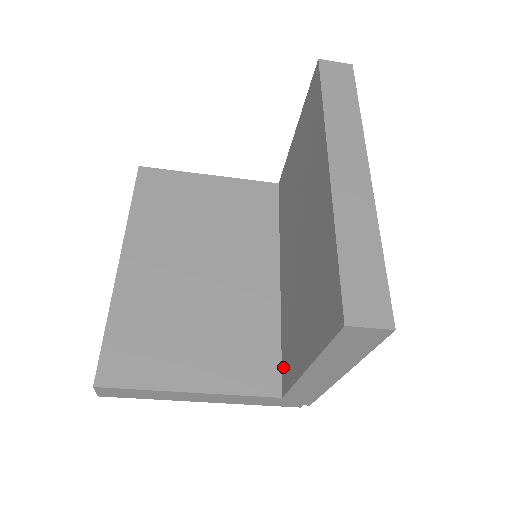
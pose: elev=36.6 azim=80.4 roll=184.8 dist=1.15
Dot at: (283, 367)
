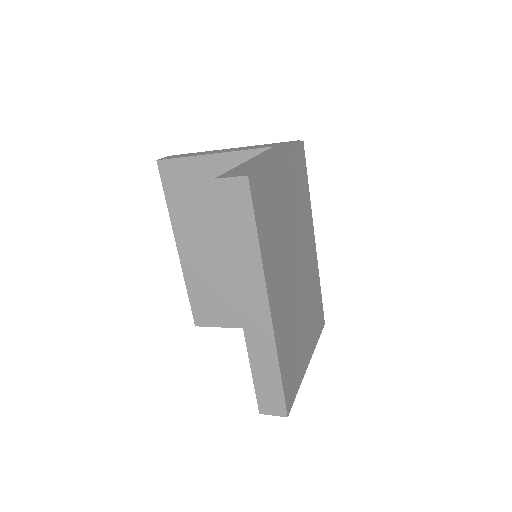
Dot at: occluded
